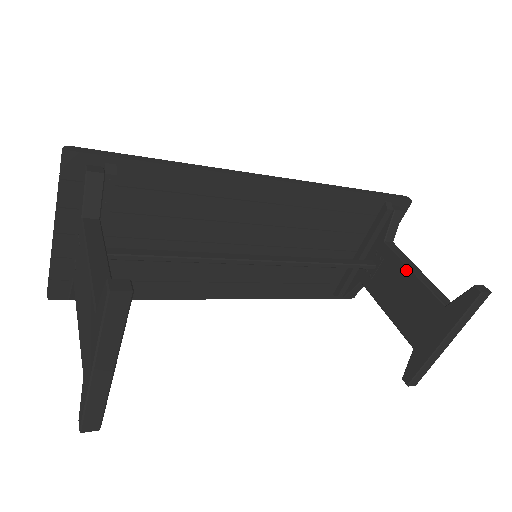
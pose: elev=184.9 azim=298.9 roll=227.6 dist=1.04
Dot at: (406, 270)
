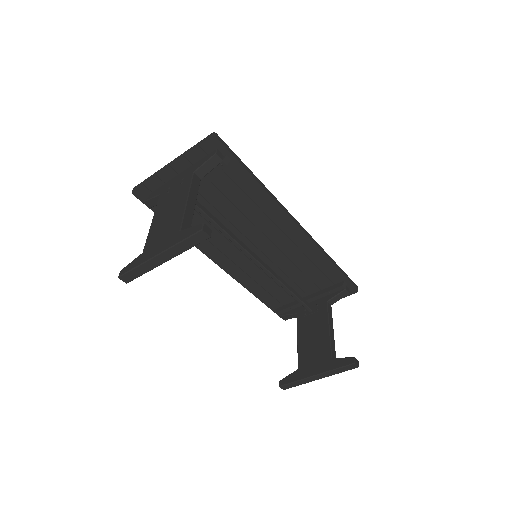
Dot at: (327, 325)
